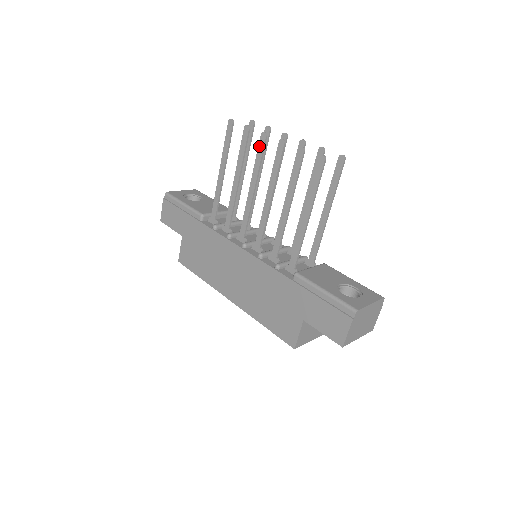
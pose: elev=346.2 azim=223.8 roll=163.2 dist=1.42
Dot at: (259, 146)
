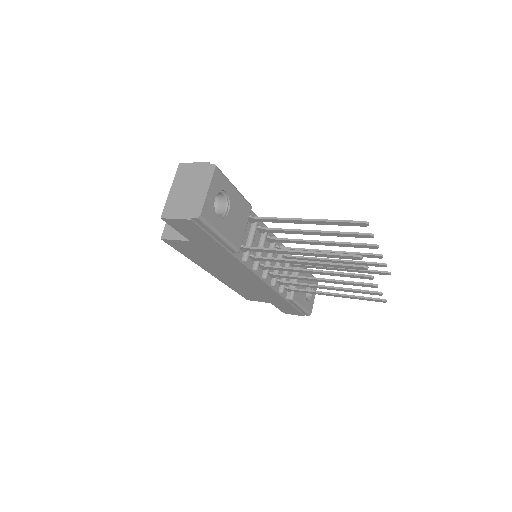
Dot at: (357, 276)
